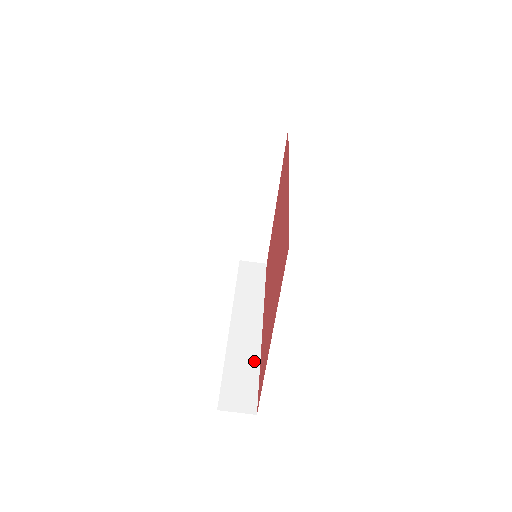
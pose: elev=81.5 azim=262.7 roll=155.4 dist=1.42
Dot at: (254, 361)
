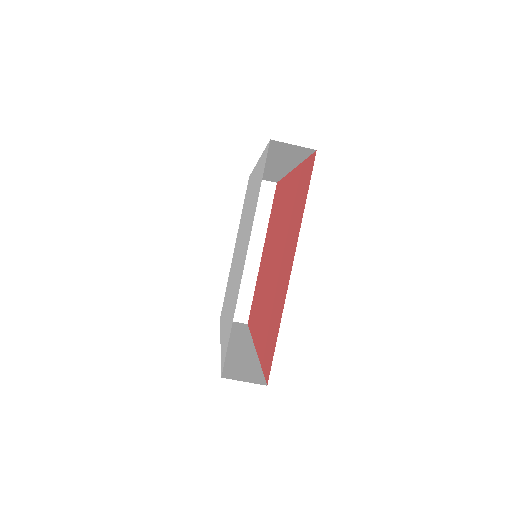
Dot at: (253, 361)
